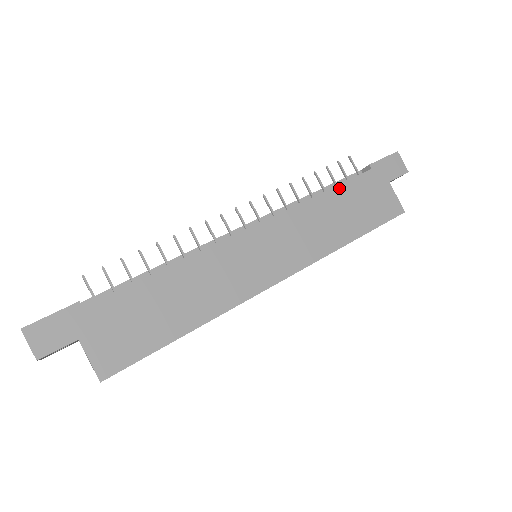
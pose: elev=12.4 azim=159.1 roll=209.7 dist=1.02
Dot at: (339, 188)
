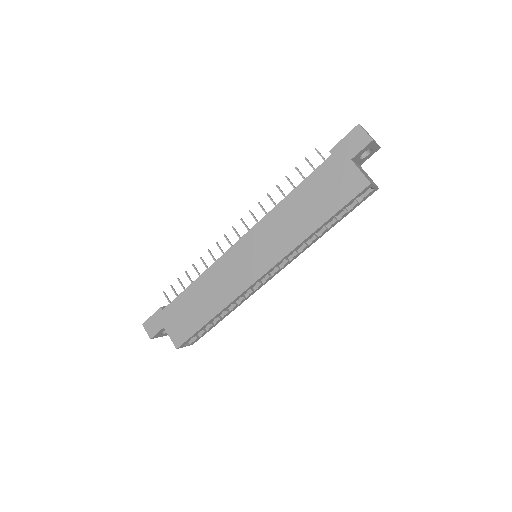
Dot at: (302, 185)
